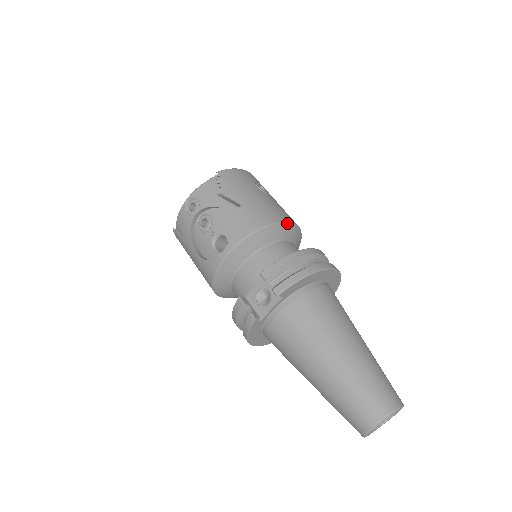
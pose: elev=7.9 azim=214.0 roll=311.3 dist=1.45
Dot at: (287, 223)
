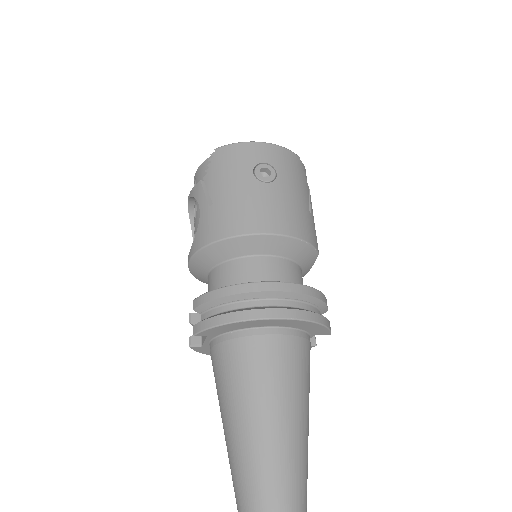
Dot at: (257, 235)
